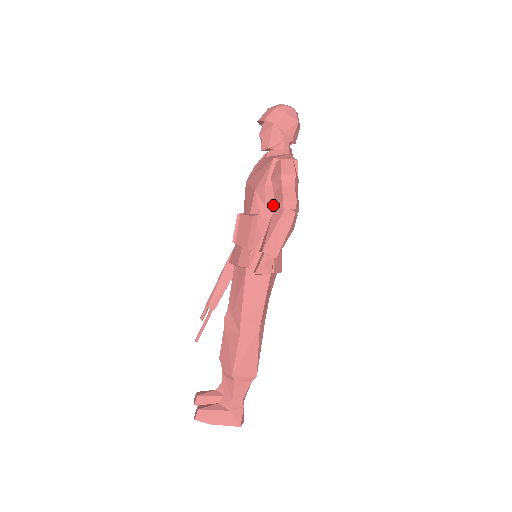
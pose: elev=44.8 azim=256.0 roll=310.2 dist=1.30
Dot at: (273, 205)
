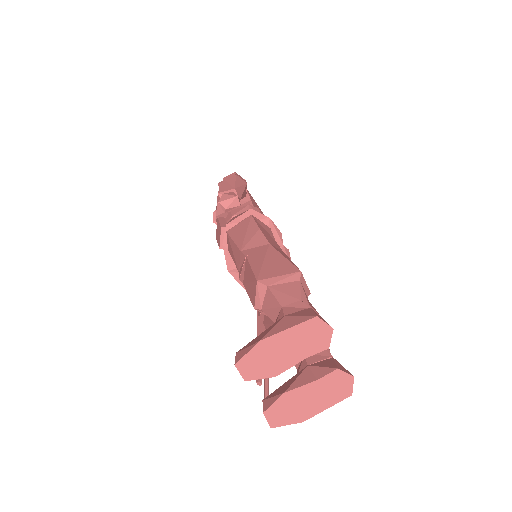
Dot at: occluded
